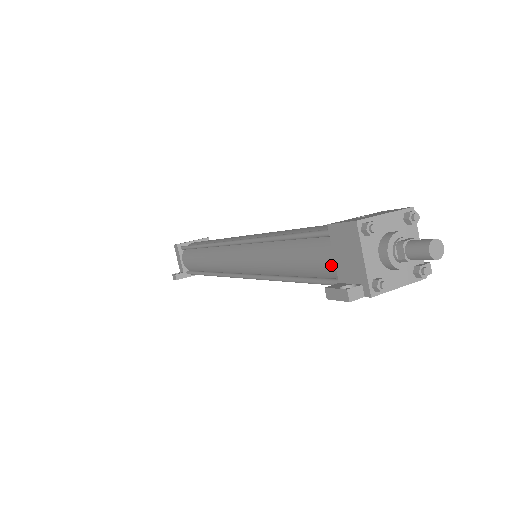
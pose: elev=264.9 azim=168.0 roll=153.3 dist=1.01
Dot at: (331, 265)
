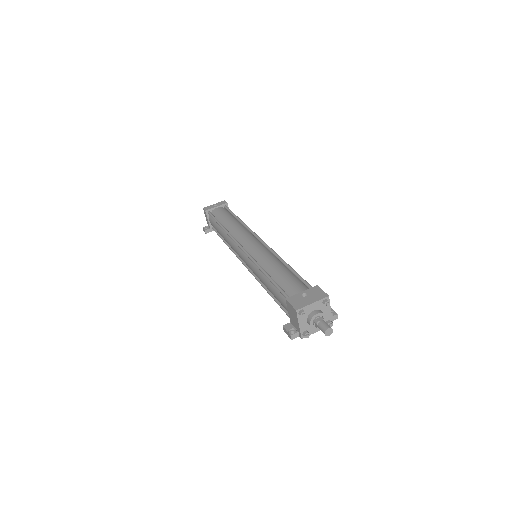
Dot at: occluded
